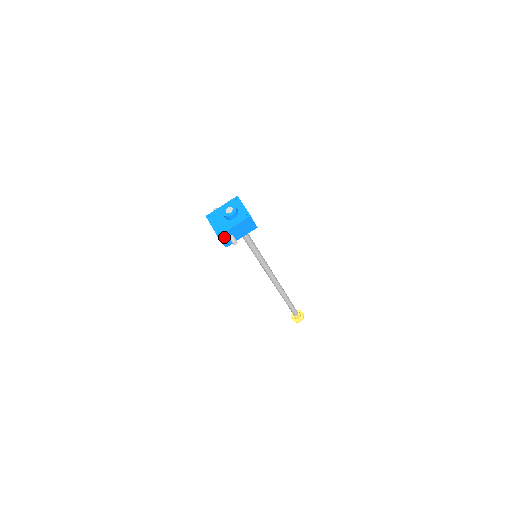
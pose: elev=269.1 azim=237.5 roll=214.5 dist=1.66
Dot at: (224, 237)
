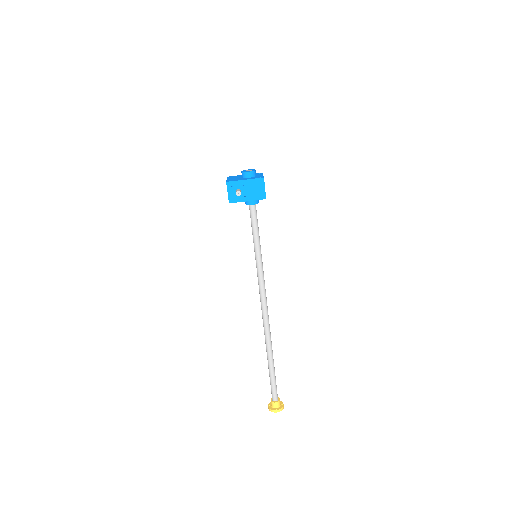
Dot at: (232, 187)
